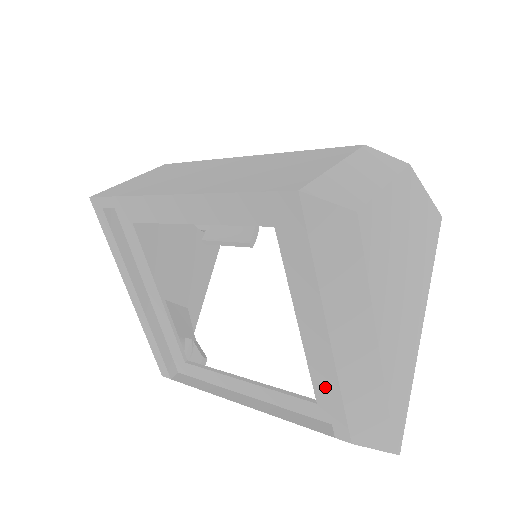
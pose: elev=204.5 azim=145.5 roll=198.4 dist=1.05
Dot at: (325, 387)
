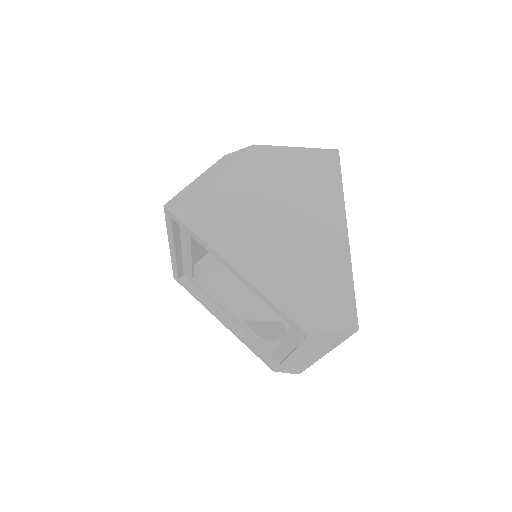
Dot at: (267, 304)
